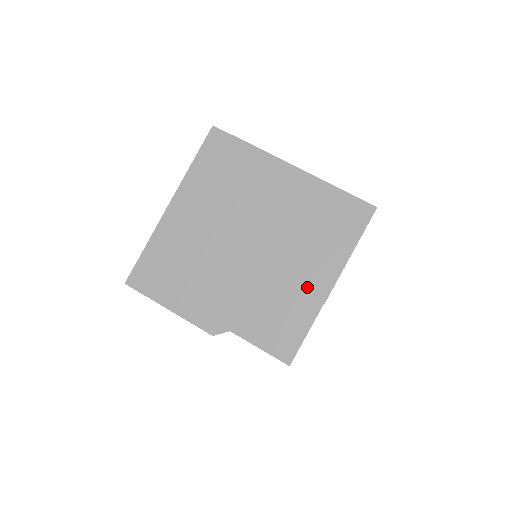
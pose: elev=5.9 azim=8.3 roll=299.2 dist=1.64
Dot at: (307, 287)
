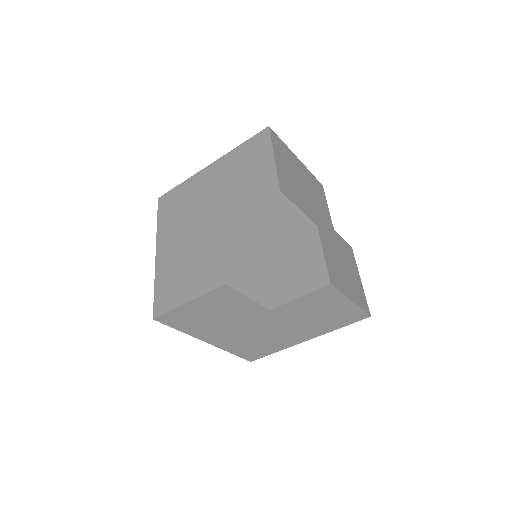
Dot at: (262, 196)
